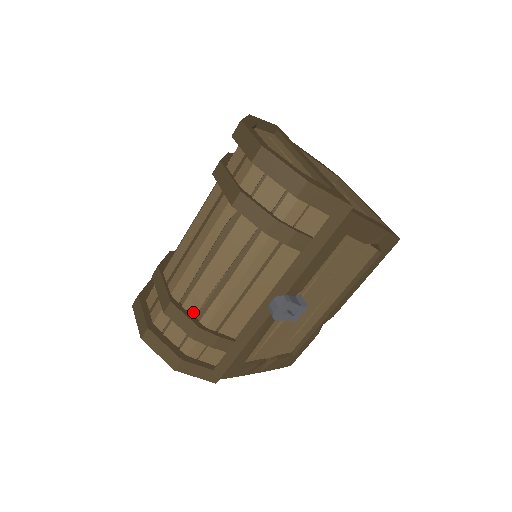
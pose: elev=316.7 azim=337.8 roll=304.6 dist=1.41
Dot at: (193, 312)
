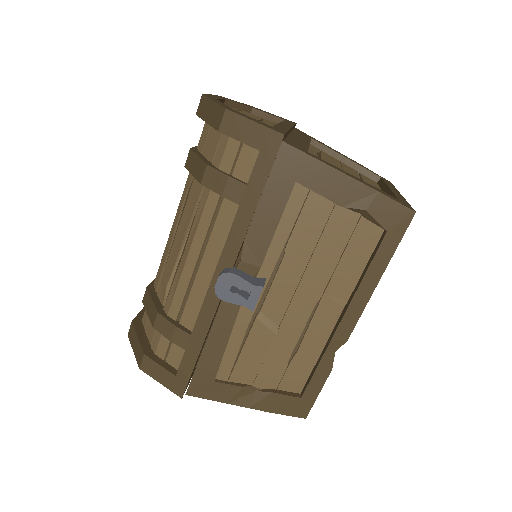
Dot at: (162, 299)
